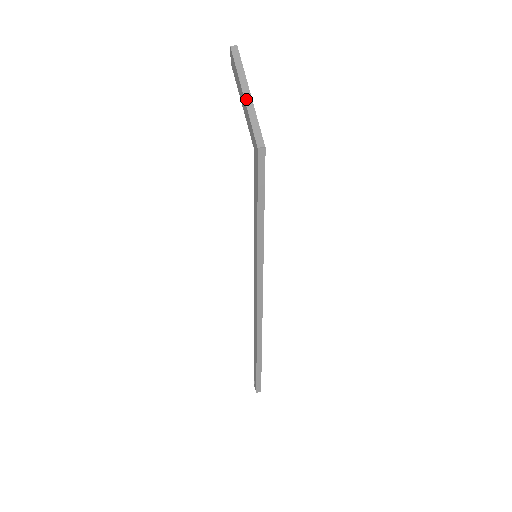
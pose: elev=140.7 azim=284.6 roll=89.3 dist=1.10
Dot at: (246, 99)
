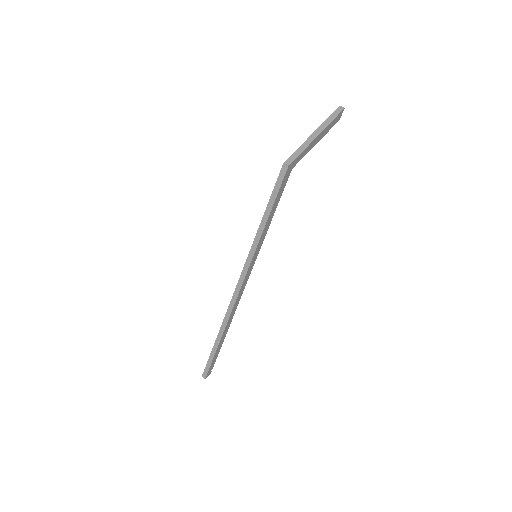
Dot at: (311, 136)
